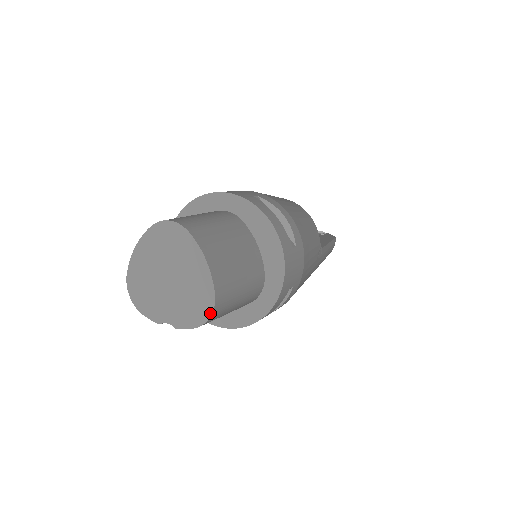
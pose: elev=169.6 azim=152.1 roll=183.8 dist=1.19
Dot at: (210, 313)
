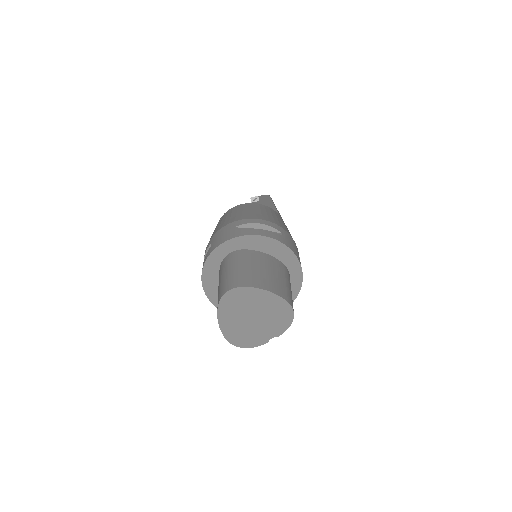
Dot at: (292, 312)
